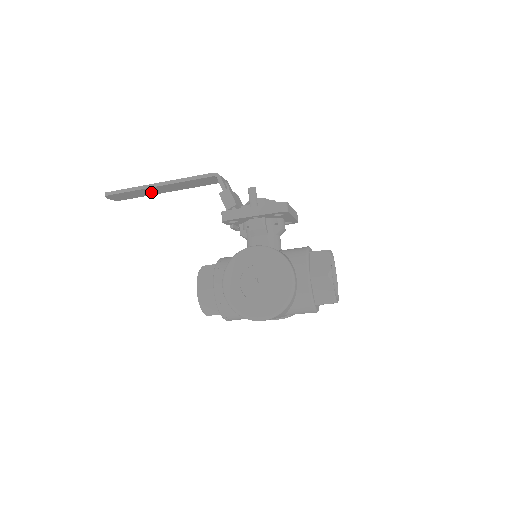
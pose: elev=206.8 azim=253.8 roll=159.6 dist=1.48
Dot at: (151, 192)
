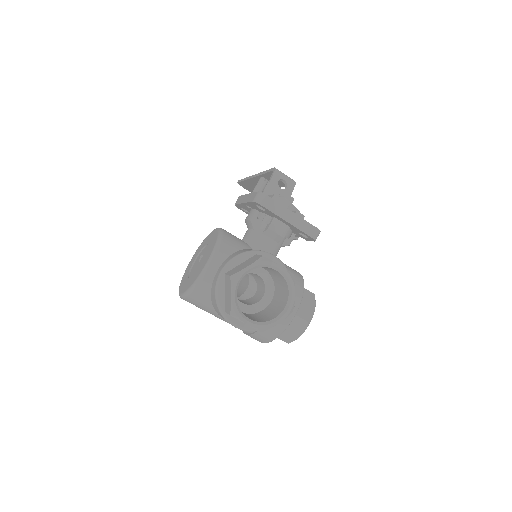
Dot at: occluded
